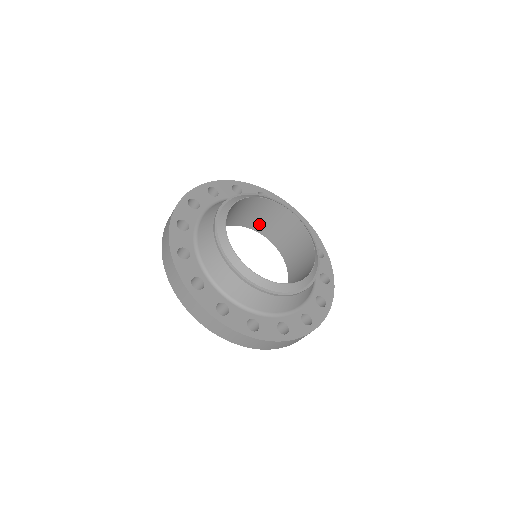
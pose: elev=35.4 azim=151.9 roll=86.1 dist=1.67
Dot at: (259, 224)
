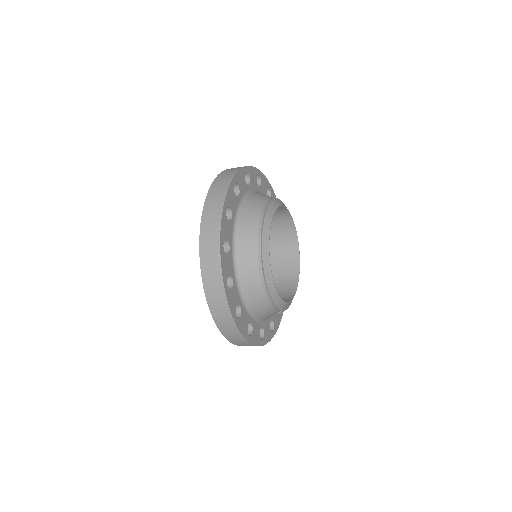
Dot at: occluded
